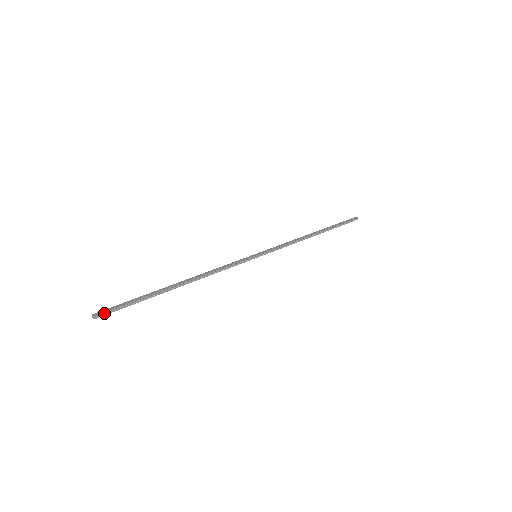
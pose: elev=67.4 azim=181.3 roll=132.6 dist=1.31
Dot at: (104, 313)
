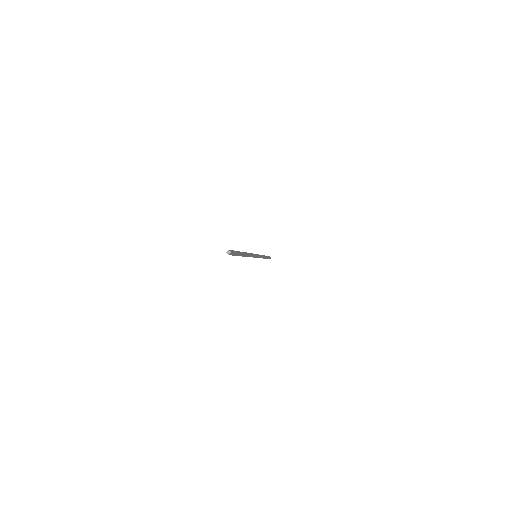
Dot at: (231, 251)
